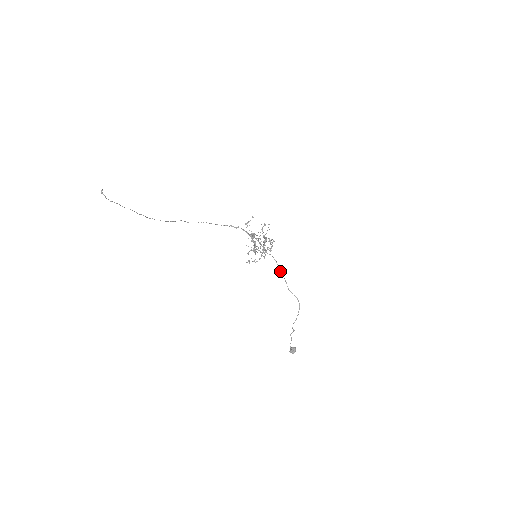
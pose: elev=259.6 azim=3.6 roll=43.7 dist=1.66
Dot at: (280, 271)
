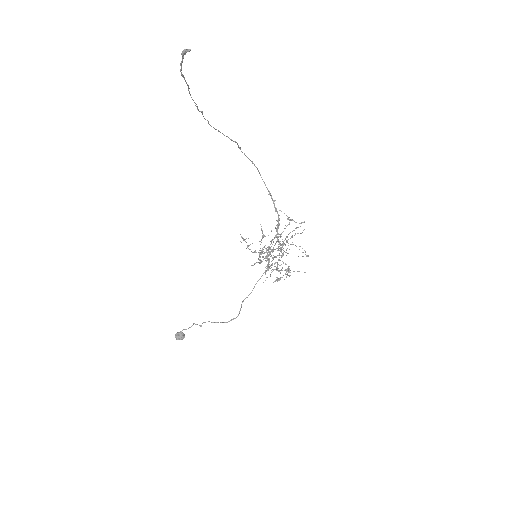
Dot at: occluded
